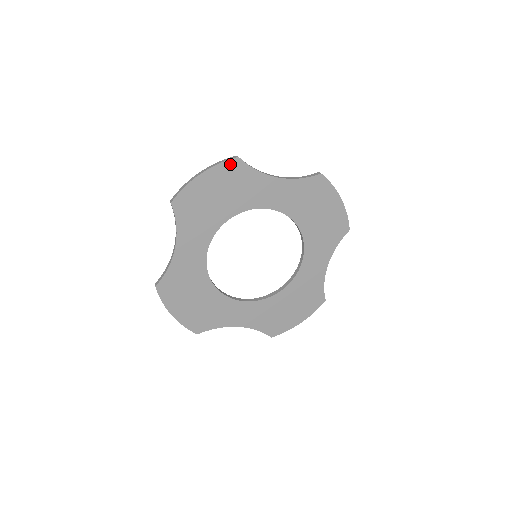
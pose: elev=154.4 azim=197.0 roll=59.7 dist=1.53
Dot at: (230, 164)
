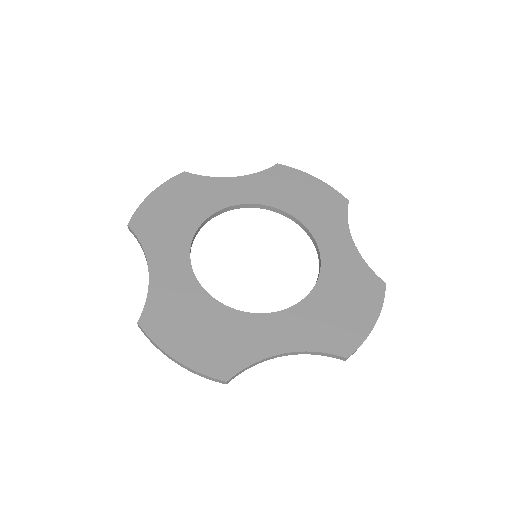
Dot at: (178, 179)
